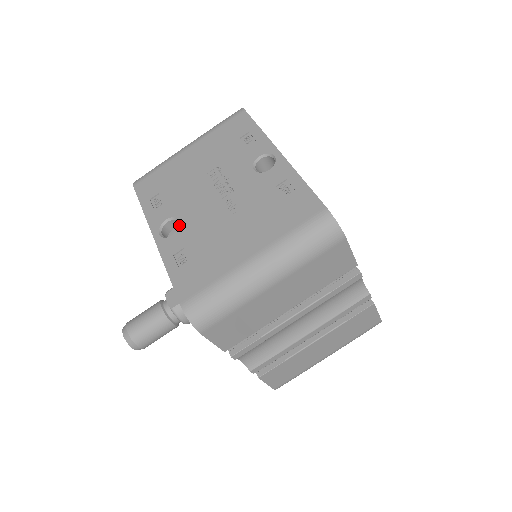
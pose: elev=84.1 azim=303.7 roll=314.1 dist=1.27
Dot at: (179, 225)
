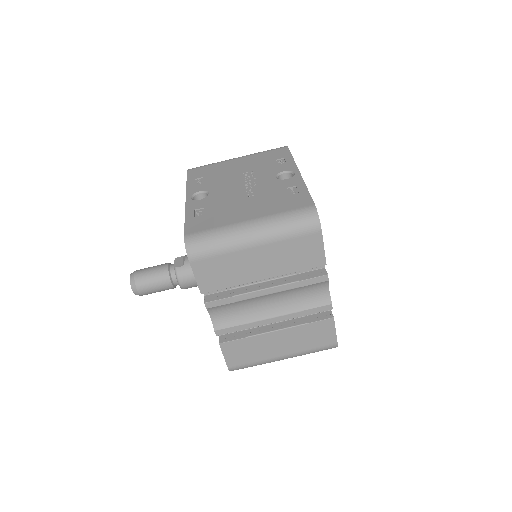
Dot at: occluded
